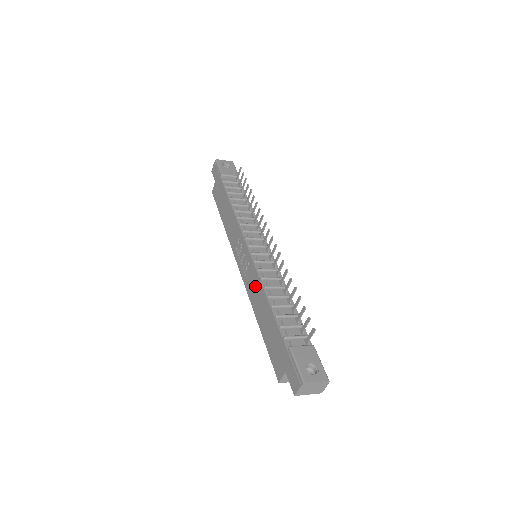
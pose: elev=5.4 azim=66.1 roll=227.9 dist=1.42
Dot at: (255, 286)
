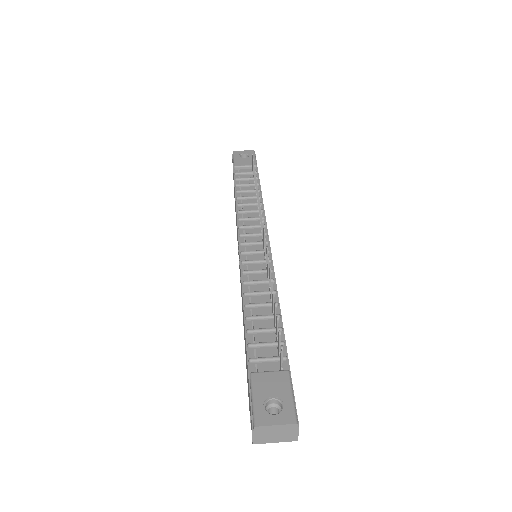
Dot at: occluded
